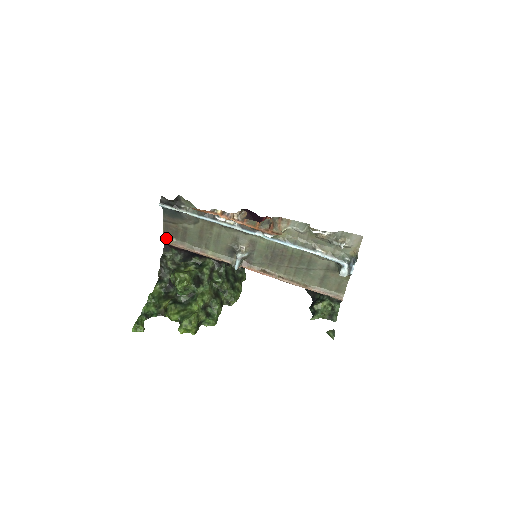
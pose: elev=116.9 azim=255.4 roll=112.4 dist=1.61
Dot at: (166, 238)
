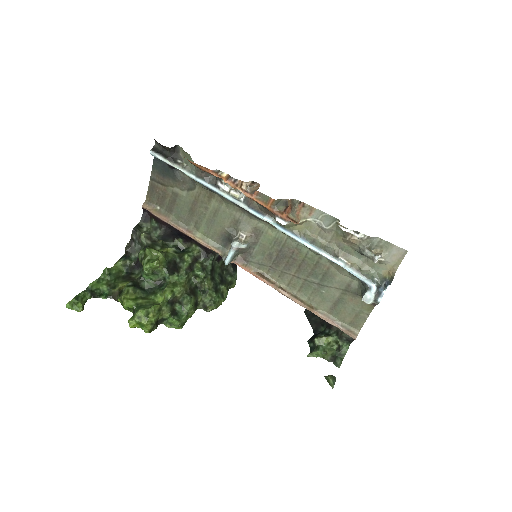
Dot at: (148, 203)
